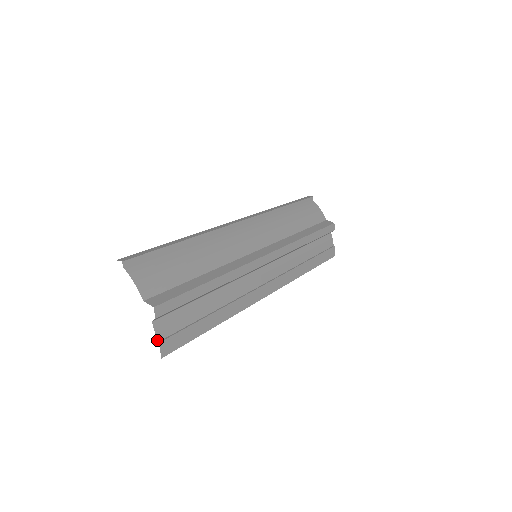
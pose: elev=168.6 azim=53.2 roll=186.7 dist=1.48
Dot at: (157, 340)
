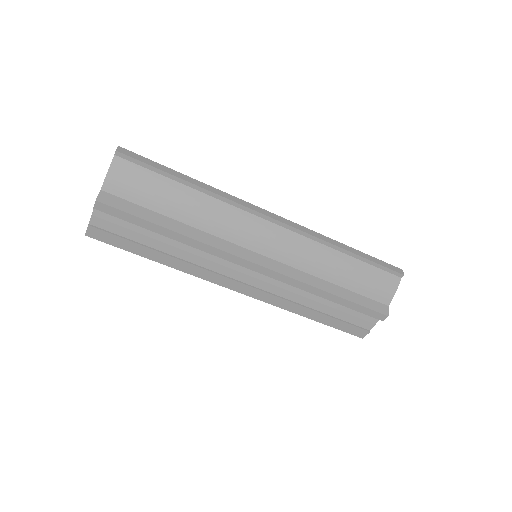
Dot at: (89, 222)
